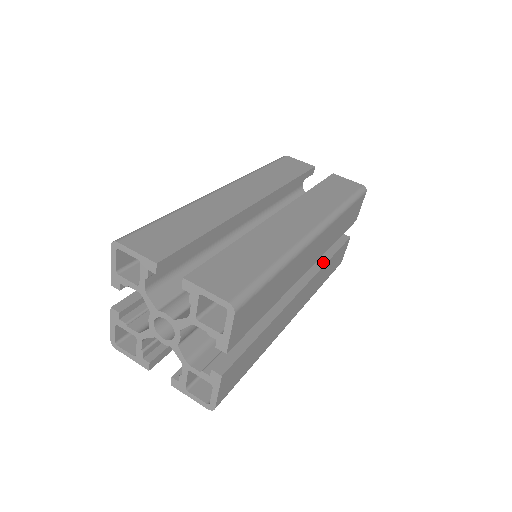
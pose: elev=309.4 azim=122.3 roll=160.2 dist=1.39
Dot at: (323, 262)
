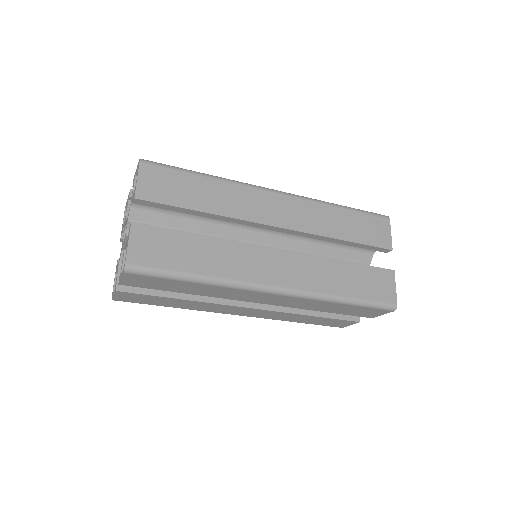
Dot at: (301, 311)
